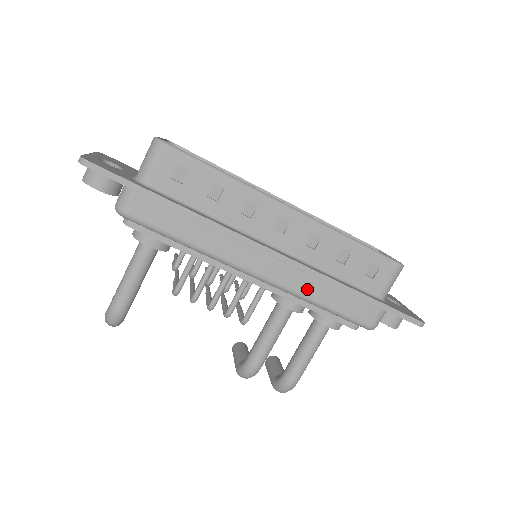
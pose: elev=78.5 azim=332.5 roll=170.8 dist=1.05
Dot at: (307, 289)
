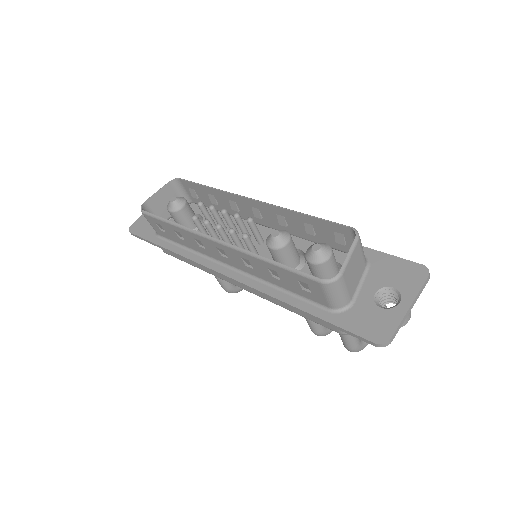
Dot at: occluded
